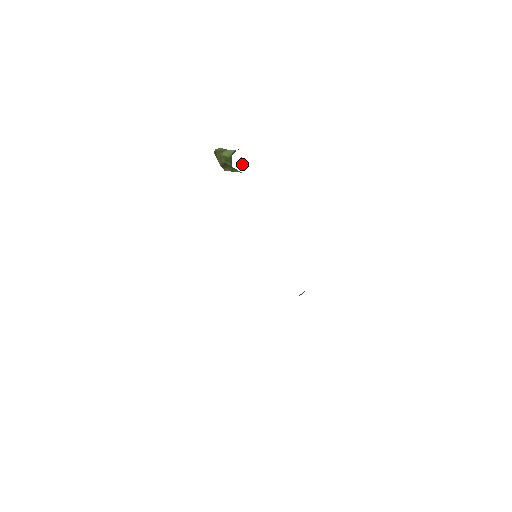
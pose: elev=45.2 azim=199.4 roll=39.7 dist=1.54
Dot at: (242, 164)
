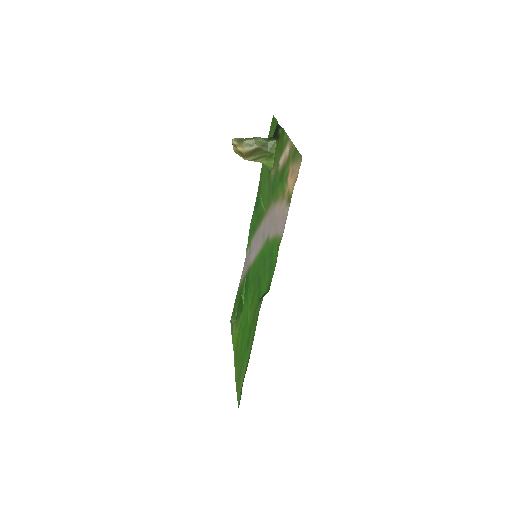
Dot at: occluded
